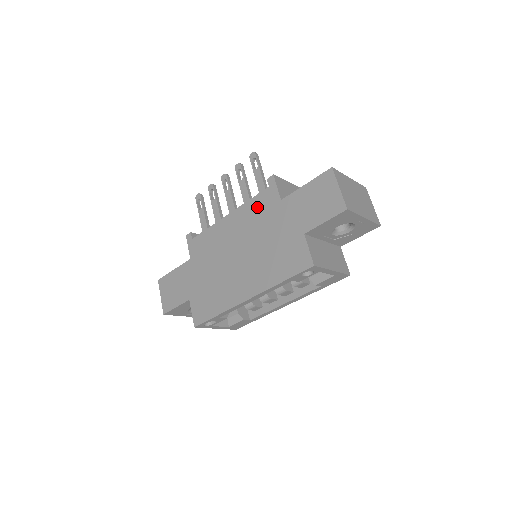
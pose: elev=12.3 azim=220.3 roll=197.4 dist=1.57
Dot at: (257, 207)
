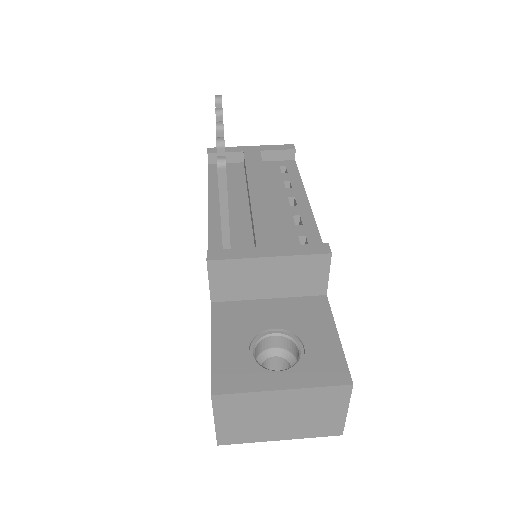
Dot at: occluded
